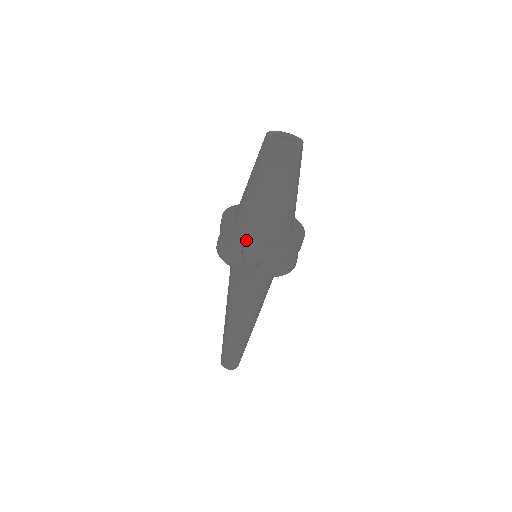
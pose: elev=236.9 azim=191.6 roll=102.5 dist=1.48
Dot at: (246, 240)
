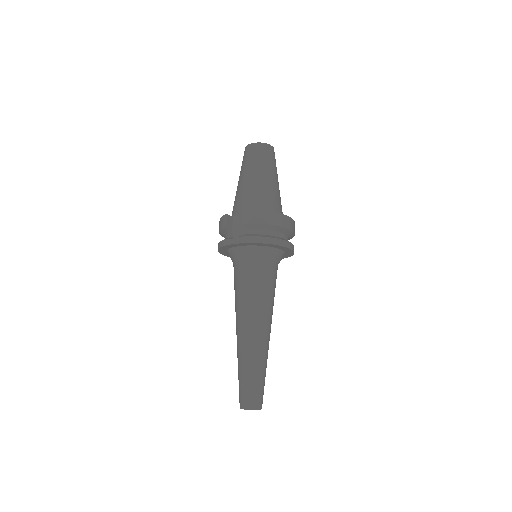
Dot at: (233, 222)
